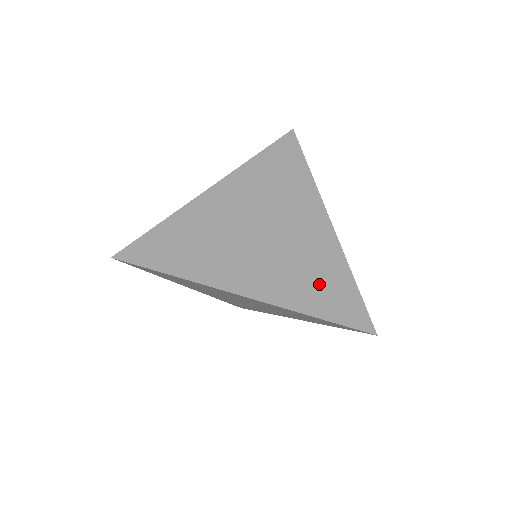
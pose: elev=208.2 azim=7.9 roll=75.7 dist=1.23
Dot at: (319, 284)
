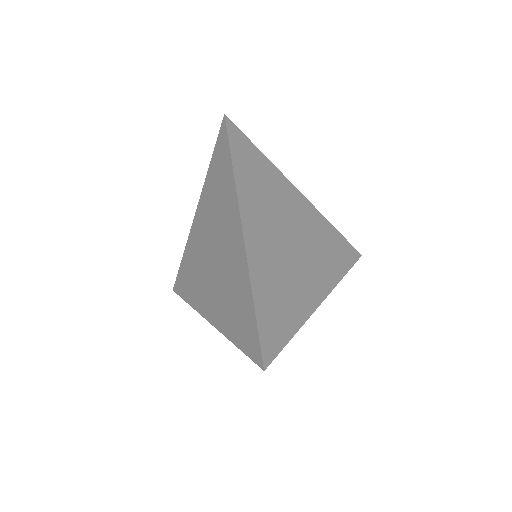
Dot at: (332, 250)
